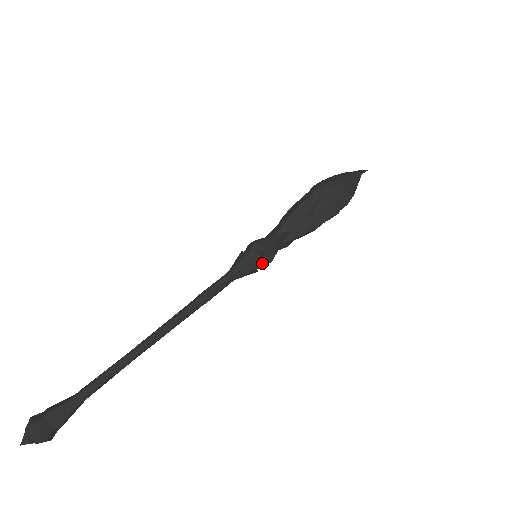
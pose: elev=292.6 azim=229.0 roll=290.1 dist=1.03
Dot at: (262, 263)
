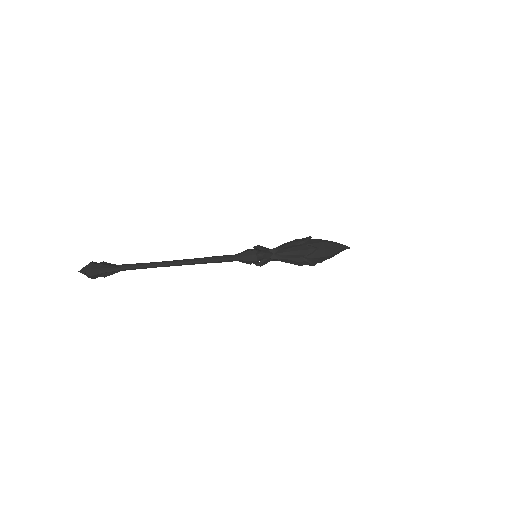
Dot at: (256, 255)
